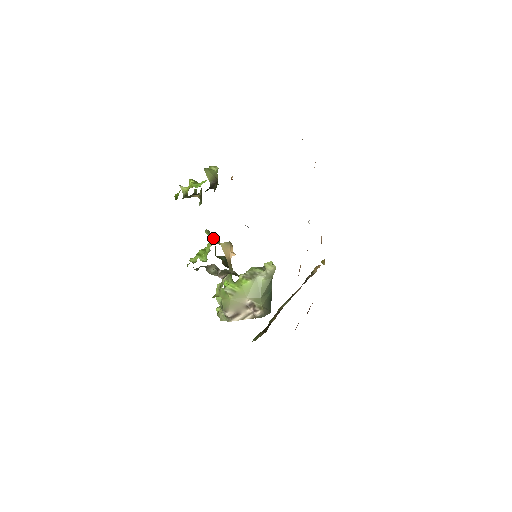
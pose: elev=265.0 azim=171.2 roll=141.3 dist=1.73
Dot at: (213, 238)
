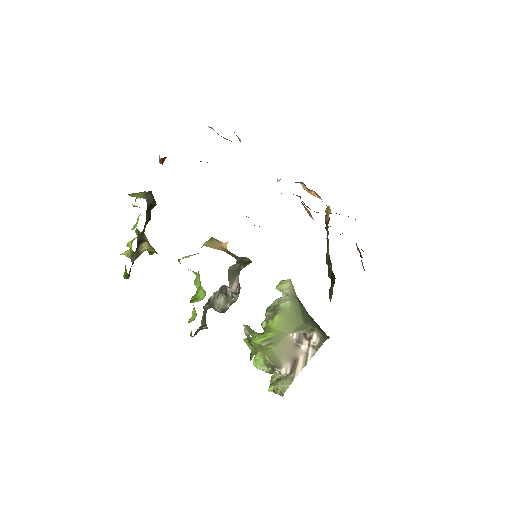
Dot at: (191, 255)
